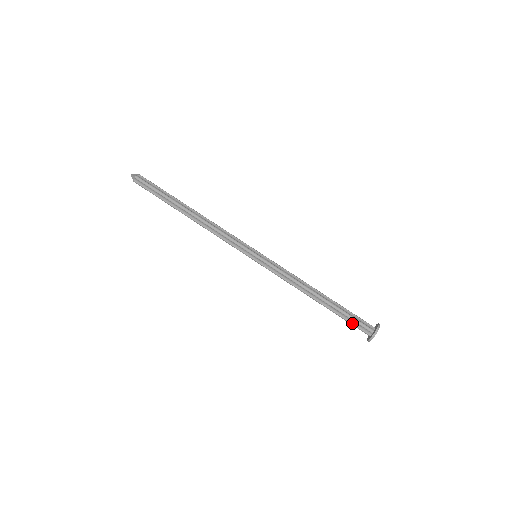
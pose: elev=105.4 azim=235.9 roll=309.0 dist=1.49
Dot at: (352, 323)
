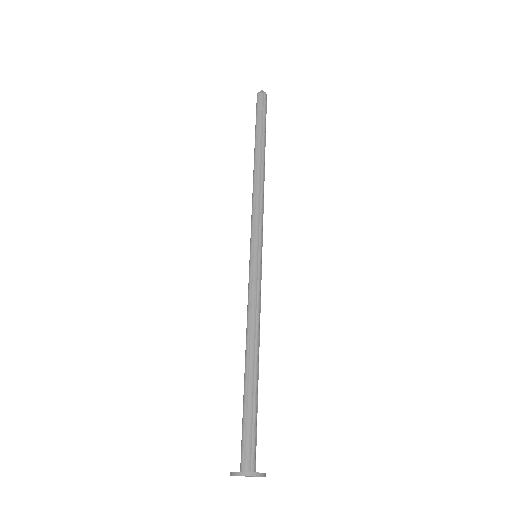
Dot at: (246, 431)
